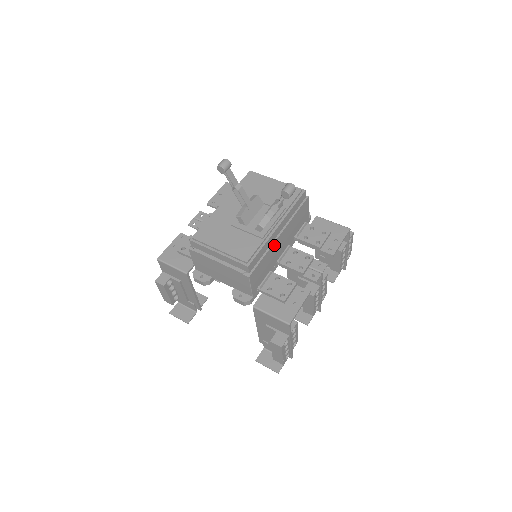
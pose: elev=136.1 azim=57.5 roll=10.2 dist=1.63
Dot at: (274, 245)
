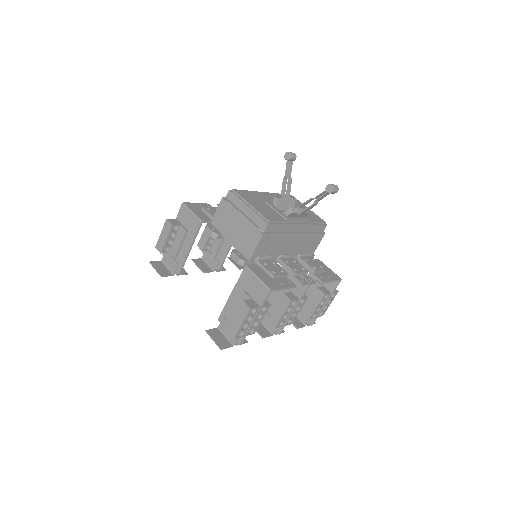
Dot at: (288, 236)
